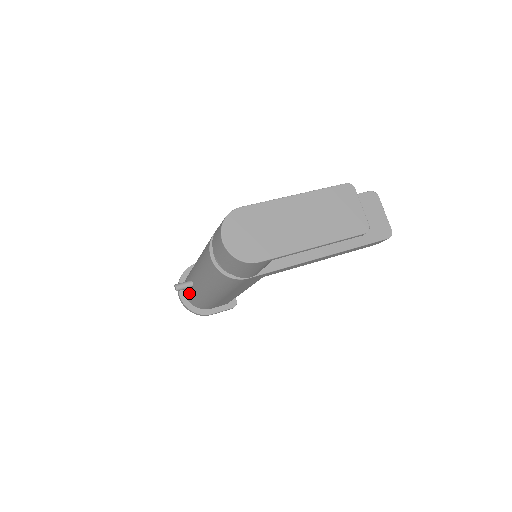
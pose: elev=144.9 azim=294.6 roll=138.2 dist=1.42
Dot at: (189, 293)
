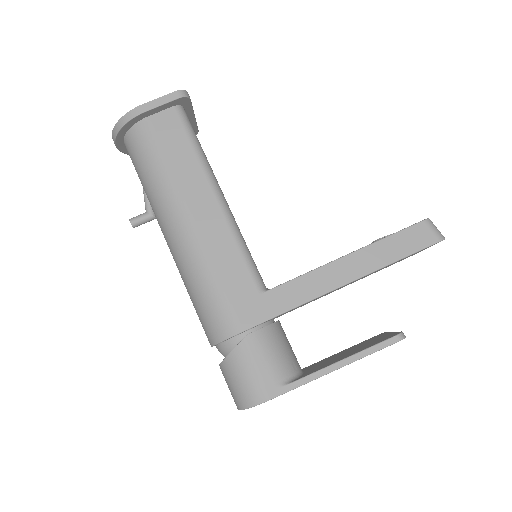
Dot at: occluded
